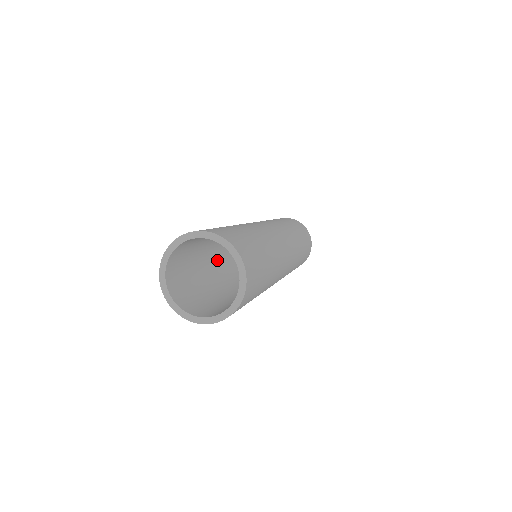
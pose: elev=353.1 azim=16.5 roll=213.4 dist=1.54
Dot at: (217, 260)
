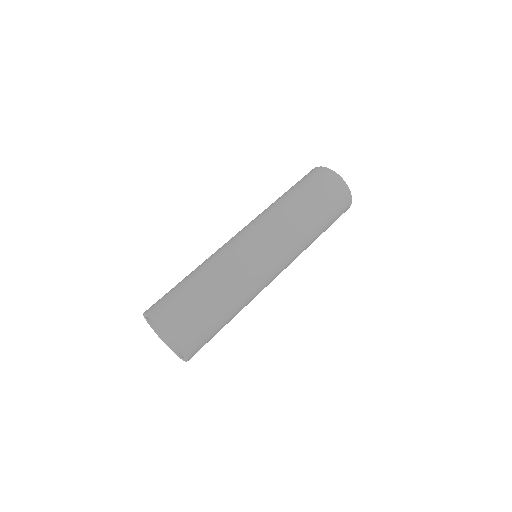
Dot at: occluded
